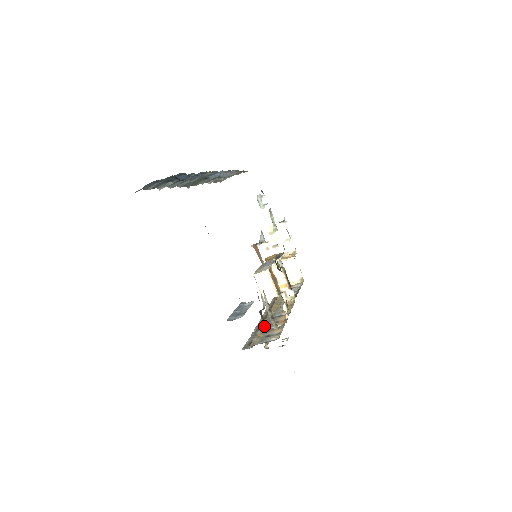
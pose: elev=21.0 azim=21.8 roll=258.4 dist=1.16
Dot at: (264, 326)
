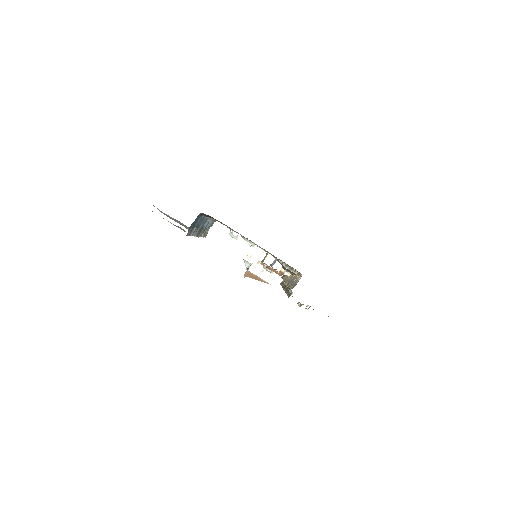
Dot at: (289, 285)
